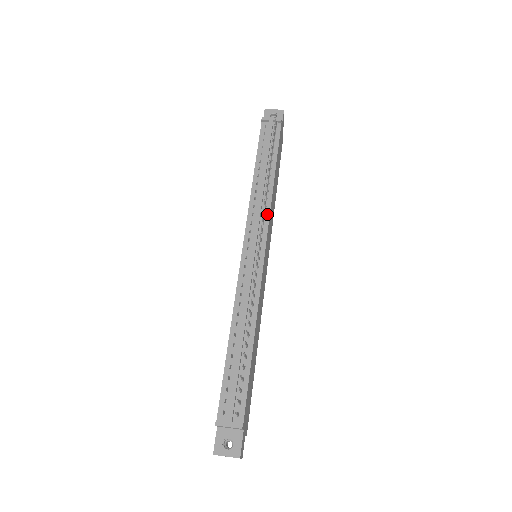
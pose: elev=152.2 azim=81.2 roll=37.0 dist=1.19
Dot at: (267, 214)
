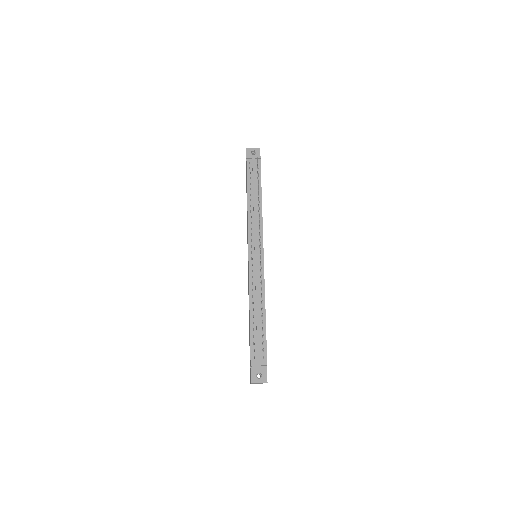
Dot at: (261, 227)
